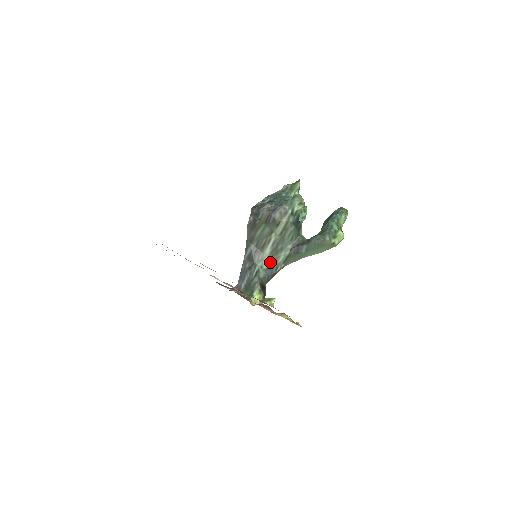
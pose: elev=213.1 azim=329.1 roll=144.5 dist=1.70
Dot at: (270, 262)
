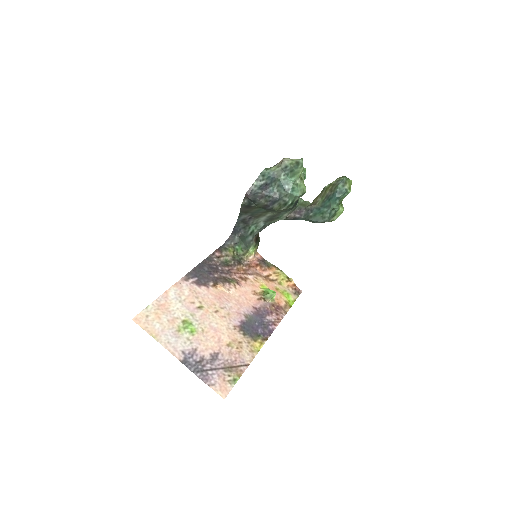
Dot at: (265, 224)
